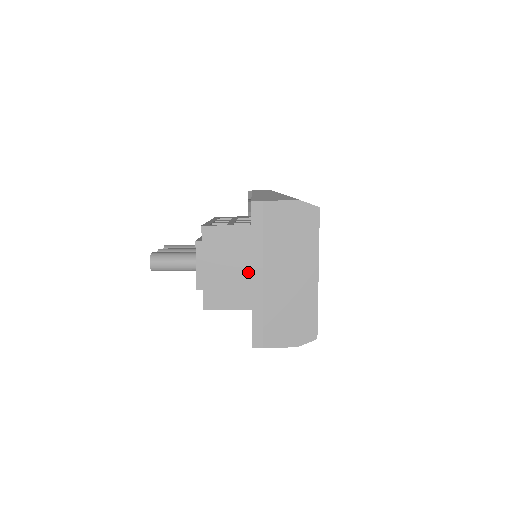
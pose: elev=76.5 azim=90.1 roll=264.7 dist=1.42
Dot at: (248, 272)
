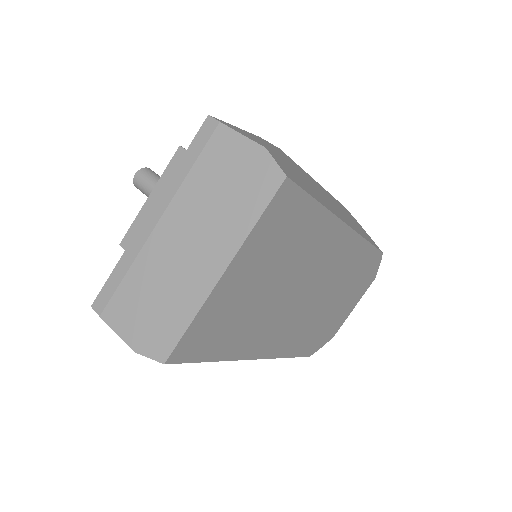
Dot at: occluded
